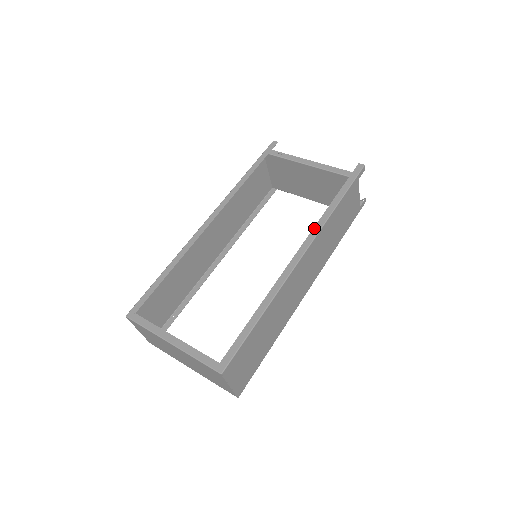
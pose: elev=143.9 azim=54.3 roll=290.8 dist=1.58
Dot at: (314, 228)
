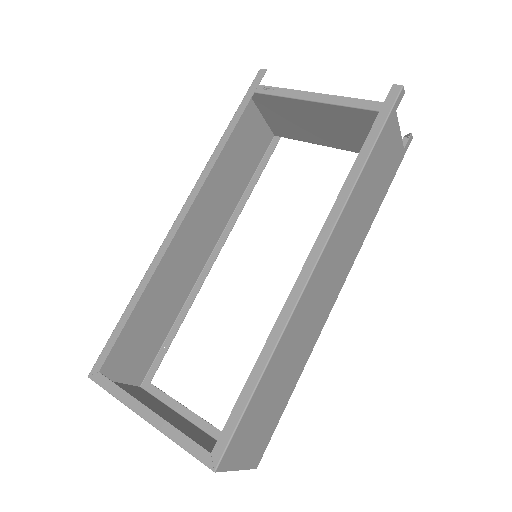
Dot at: (331, 211)
